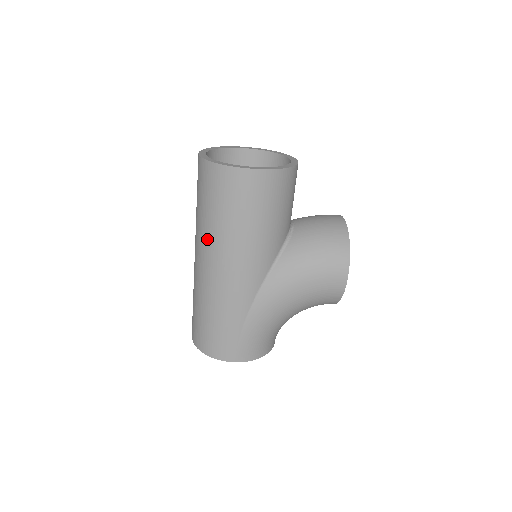
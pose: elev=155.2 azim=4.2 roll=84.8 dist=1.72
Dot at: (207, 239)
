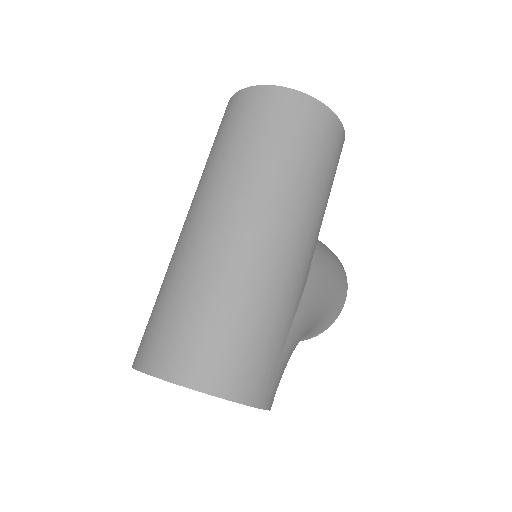
Dot at: (278, 190)
